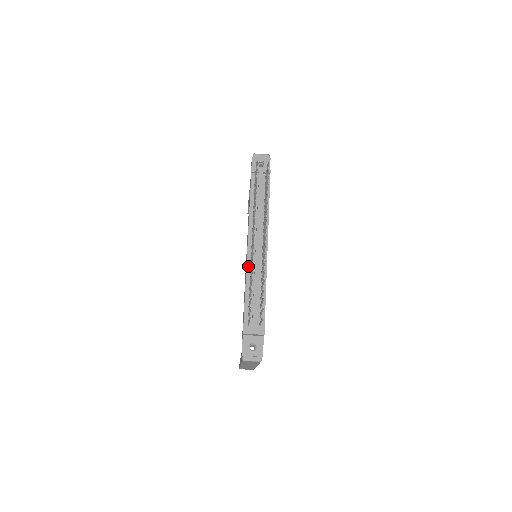
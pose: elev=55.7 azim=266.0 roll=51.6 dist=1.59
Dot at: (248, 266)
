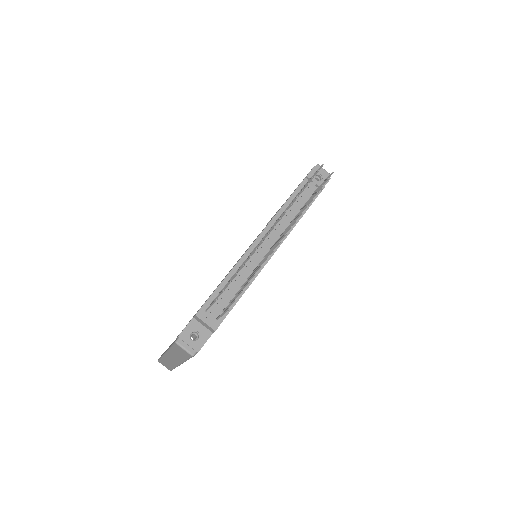
Dot at: (245, 256)
